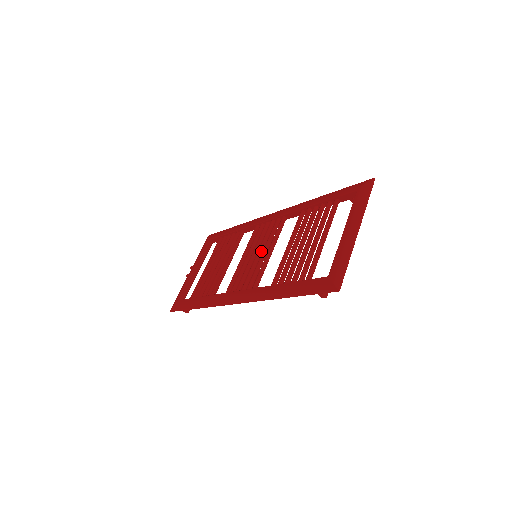
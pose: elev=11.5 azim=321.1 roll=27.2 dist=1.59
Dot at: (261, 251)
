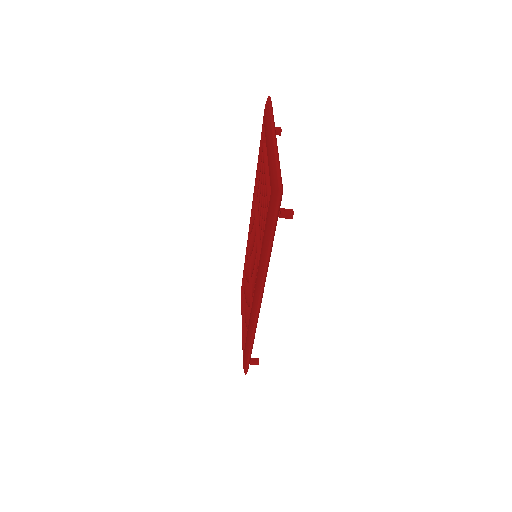
Dot at: occluded
